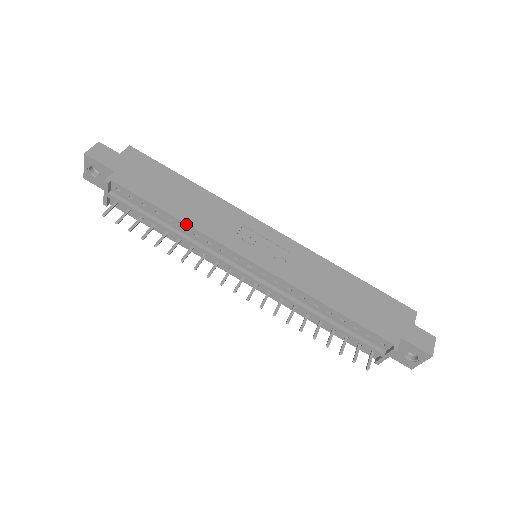
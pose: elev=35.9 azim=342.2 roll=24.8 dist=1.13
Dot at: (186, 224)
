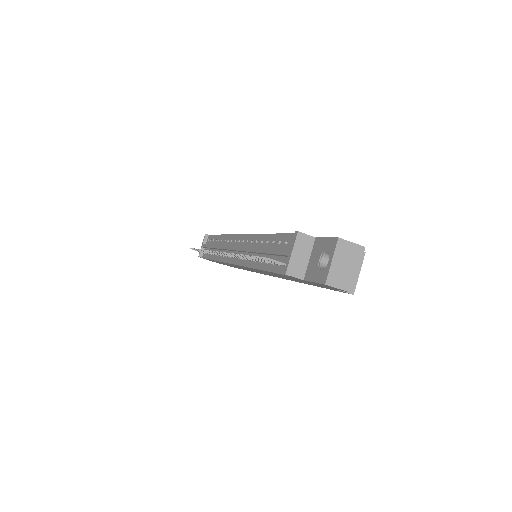
Dot at: (224, 235)
